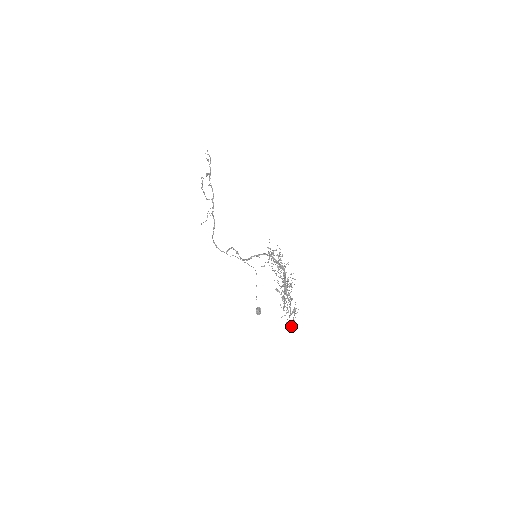
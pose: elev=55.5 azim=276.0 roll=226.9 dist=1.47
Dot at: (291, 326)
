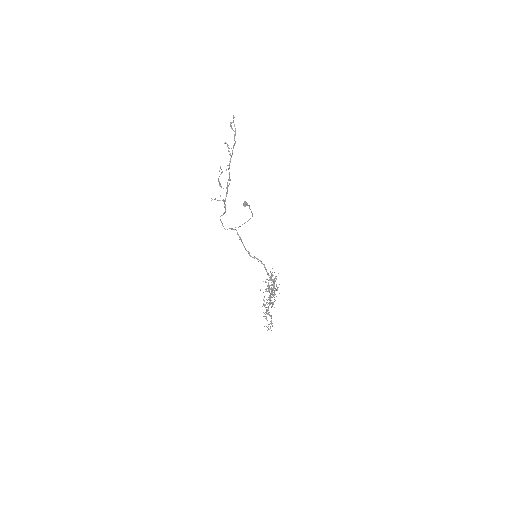
Dot at: occluded
